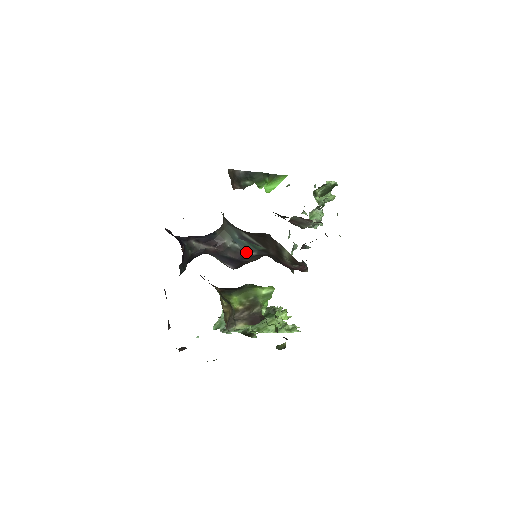
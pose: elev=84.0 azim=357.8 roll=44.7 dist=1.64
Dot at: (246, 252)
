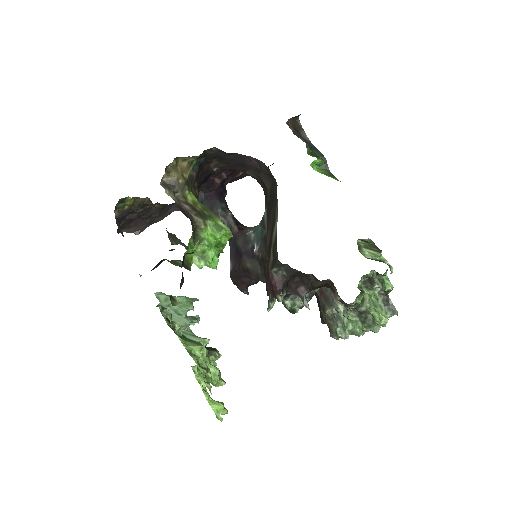
Dot at: (253, 246)
